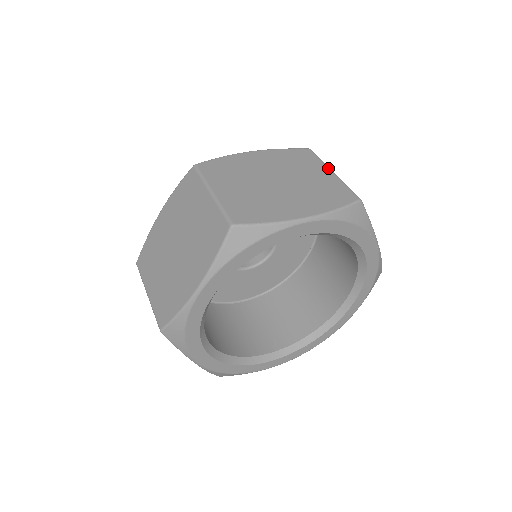
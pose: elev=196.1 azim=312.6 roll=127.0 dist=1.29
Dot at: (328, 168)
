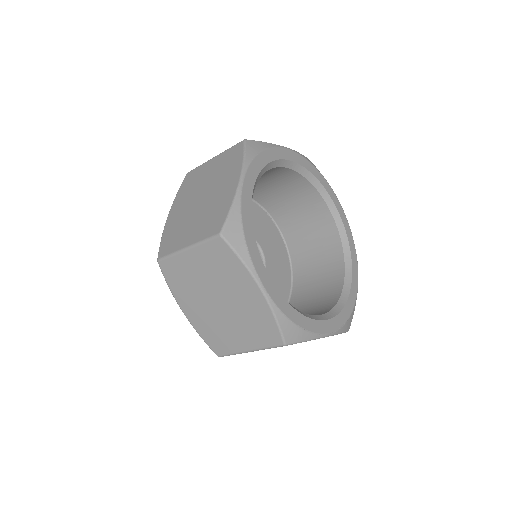
Dot at: occluded
